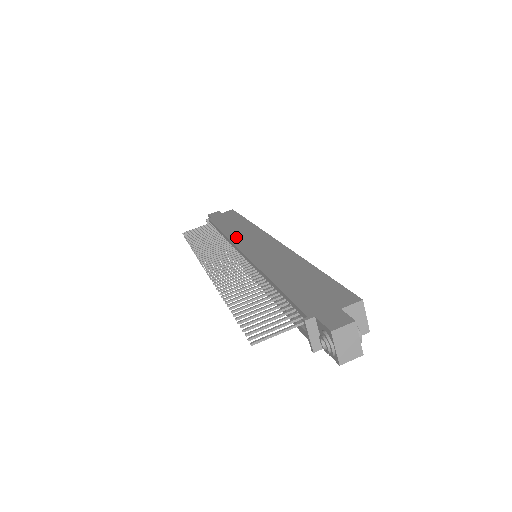
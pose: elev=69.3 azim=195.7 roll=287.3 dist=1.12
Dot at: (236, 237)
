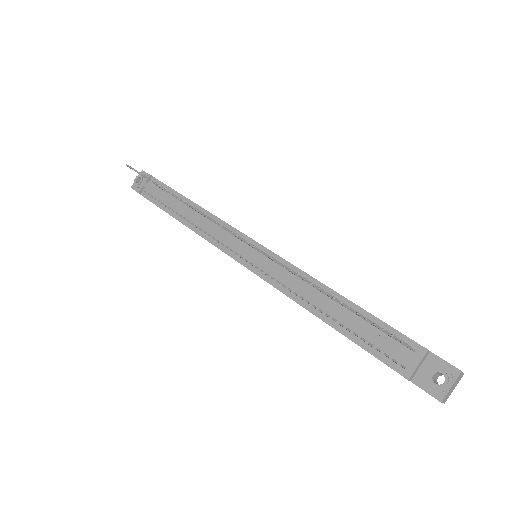
Dot at: occluded
